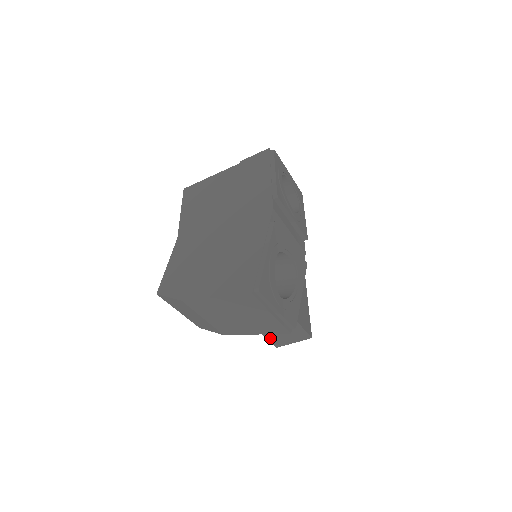
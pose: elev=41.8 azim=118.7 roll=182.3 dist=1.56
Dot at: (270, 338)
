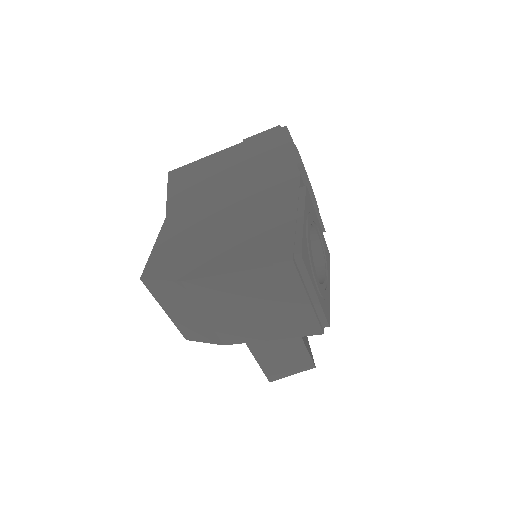
Dot at: (265, 367)
